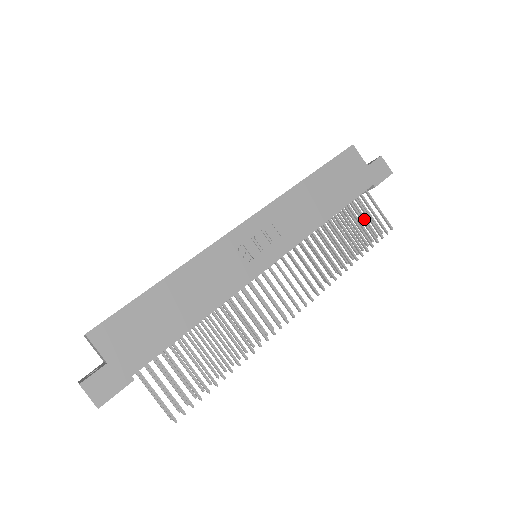
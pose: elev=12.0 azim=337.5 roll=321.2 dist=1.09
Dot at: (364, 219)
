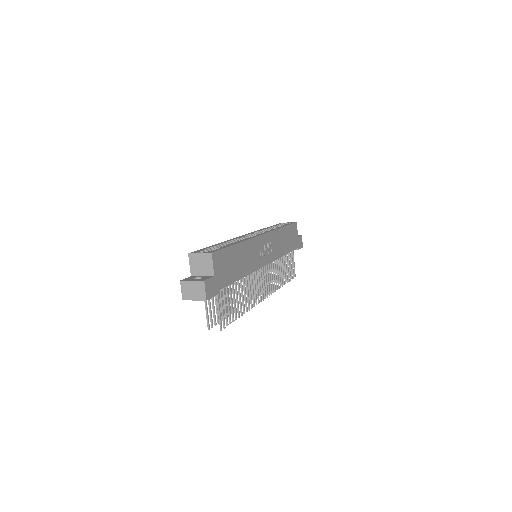
Dot at: occluded
